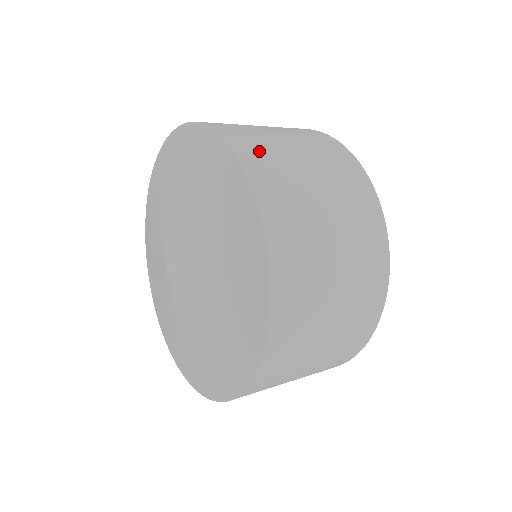
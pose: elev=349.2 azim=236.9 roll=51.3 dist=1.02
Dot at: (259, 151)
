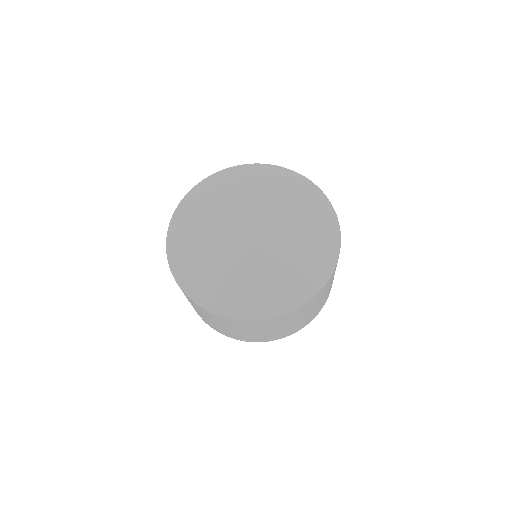
Dot at: occluded
